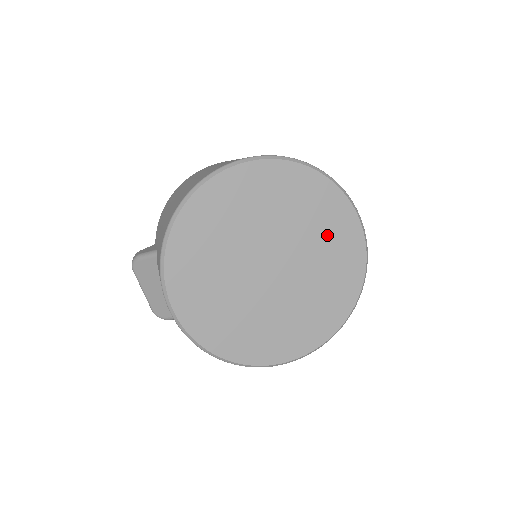
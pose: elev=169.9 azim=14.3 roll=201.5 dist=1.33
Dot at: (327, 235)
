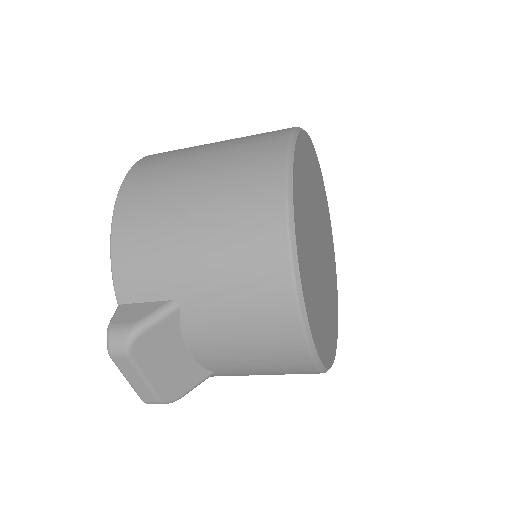
Dot at: (322, 203)
